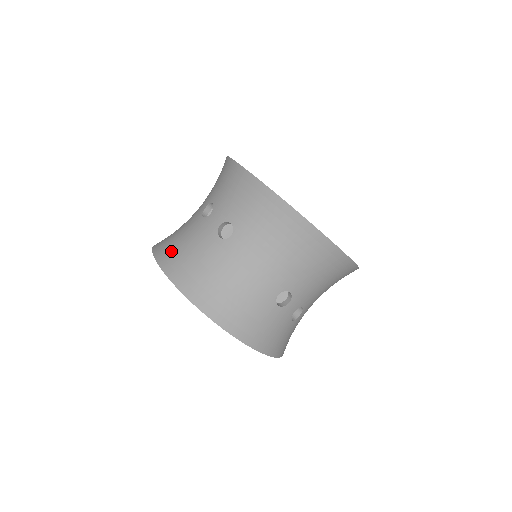
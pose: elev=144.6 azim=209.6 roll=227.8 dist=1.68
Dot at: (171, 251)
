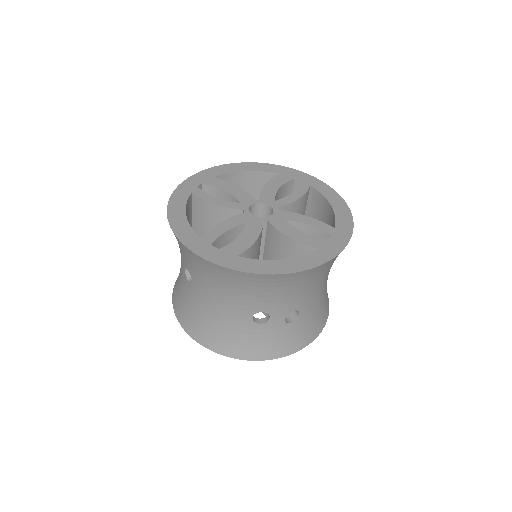
Dot at: (176, 289)
